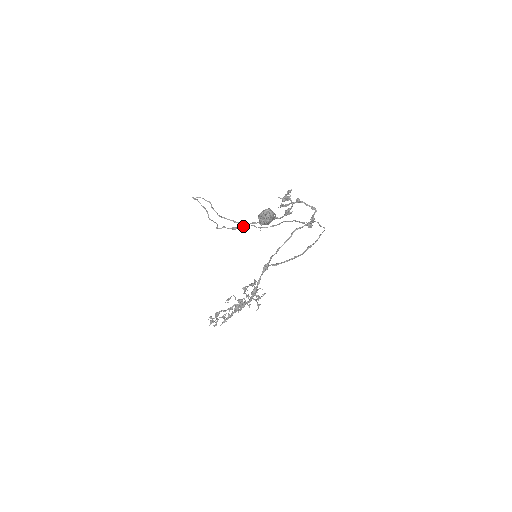
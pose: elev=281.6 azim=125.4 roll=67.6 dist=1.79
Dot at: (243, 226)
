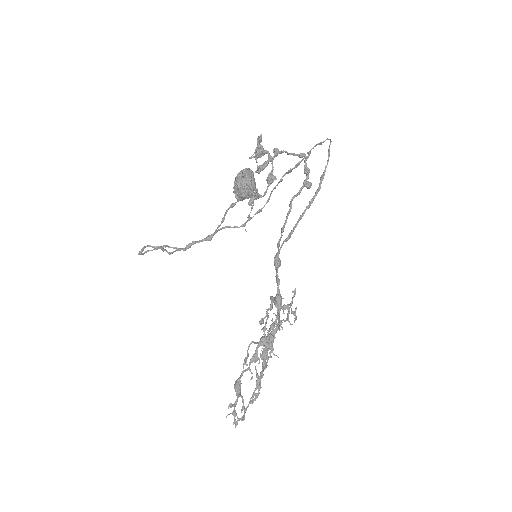
Dot at: occluded
